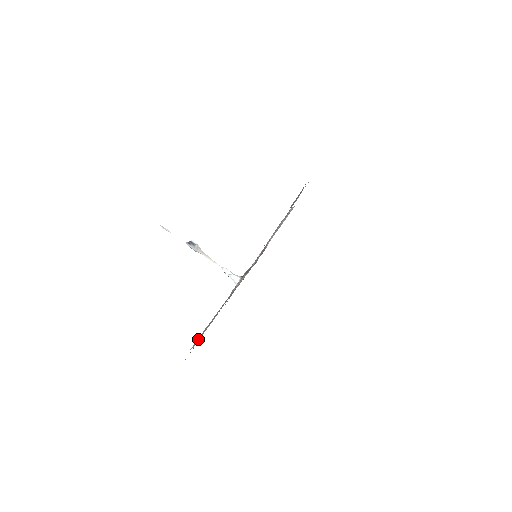
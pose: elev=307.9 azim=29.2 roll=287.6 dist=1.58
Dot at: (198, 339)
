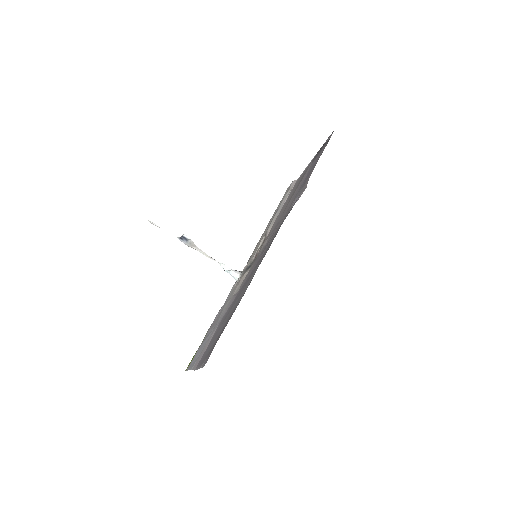
Dot at: (198, 359)
